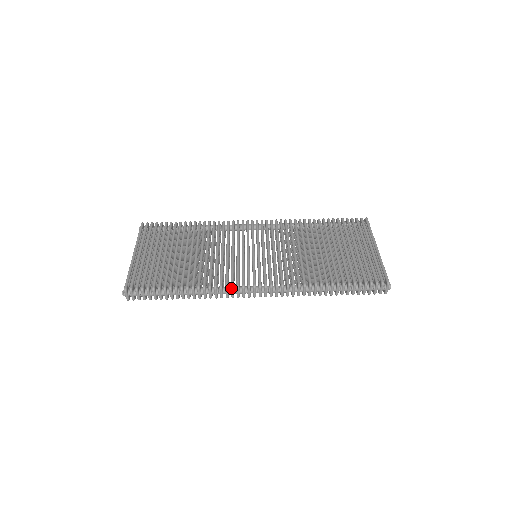
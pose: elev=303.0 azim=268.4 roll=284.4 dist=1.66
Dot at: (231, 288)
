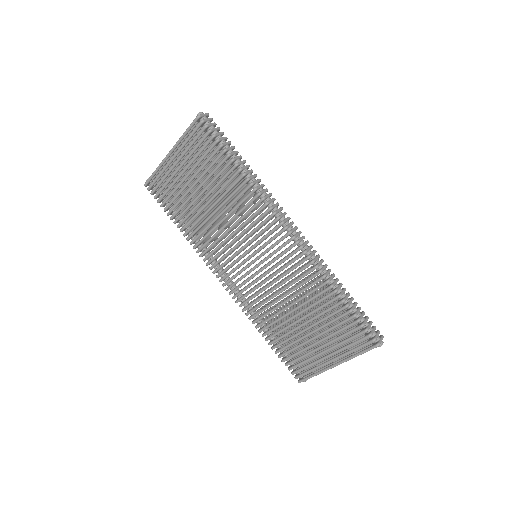
Dot at: (206, 264)
